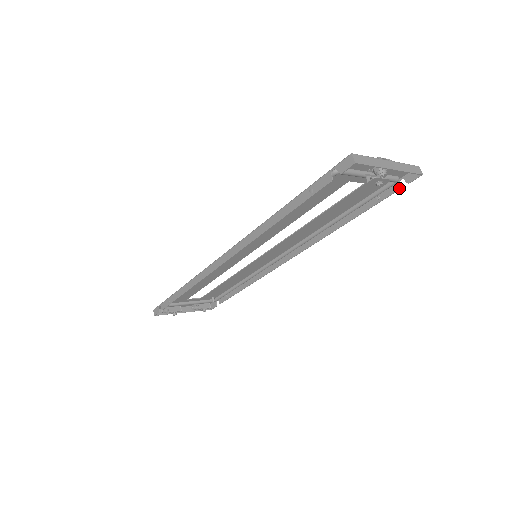
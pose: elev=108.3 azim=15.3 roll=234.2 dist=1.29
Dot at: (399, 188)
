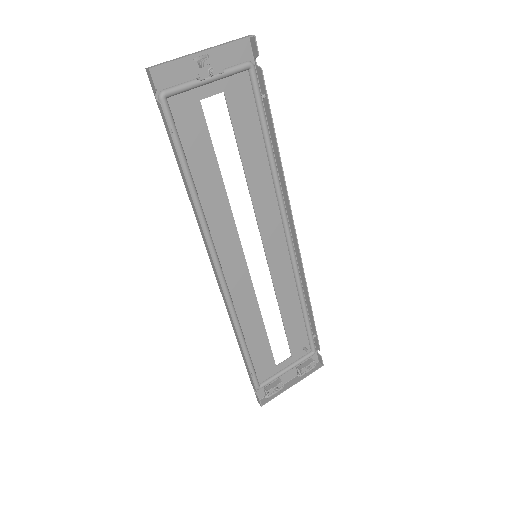
Dot at: (260, 68)
